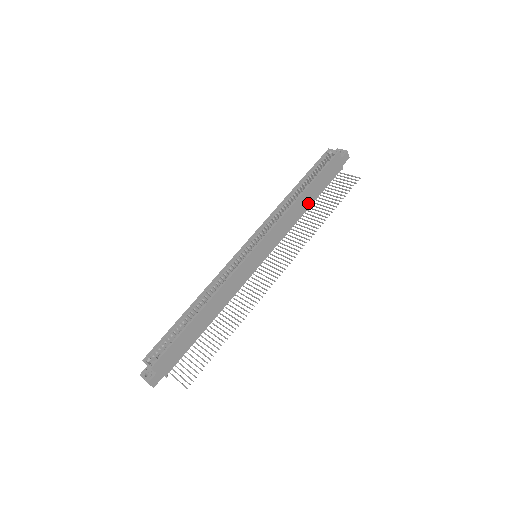
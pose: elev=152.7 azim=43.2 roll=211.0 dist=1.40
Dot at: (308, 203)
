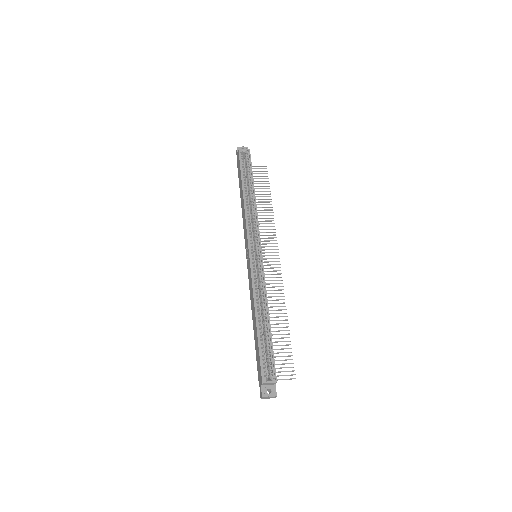
Dot at: occluded
